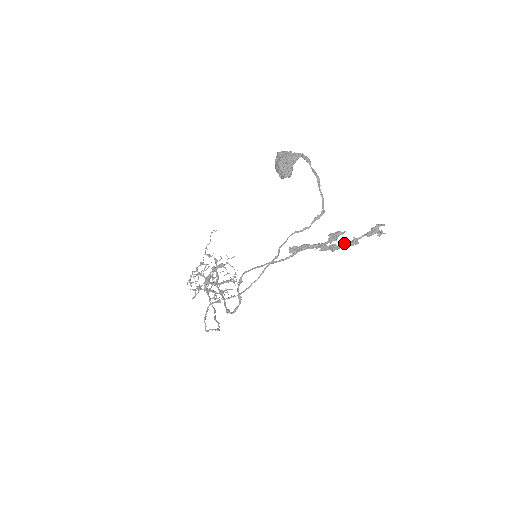
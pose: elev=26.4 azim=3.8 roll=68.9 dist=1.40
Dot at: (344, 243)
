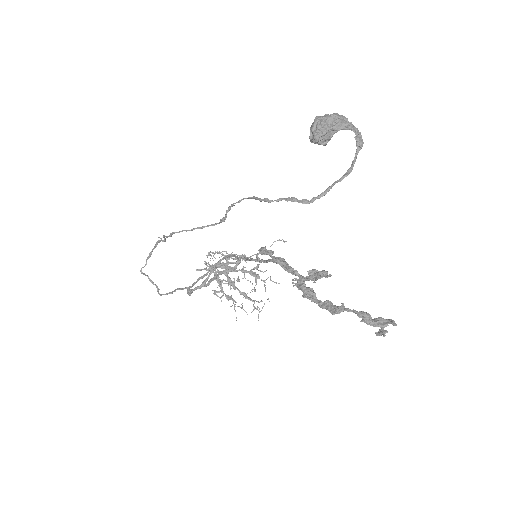
Dot at: occluded
